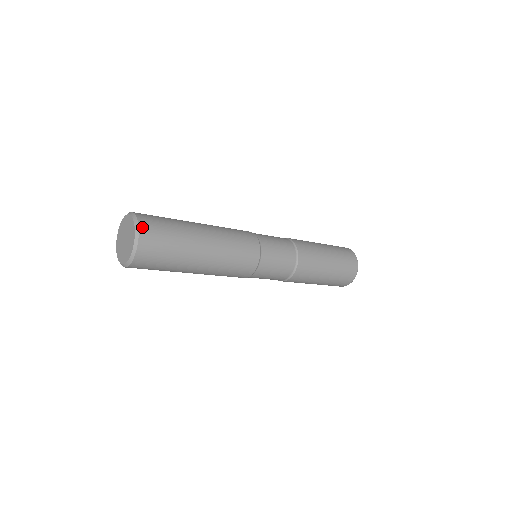
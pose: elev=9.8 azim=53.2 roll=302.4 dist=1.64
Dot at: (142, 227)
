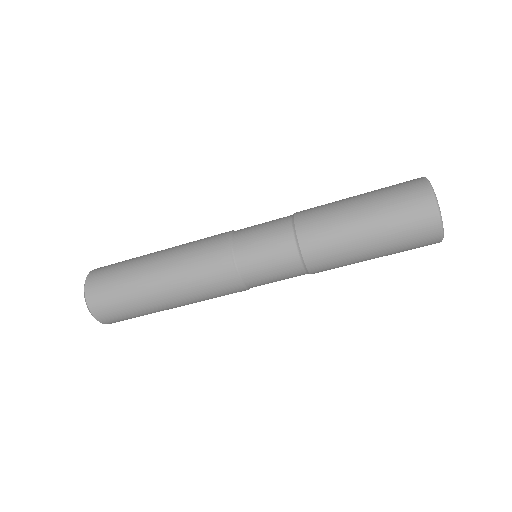
Dot at: (89, 280)
